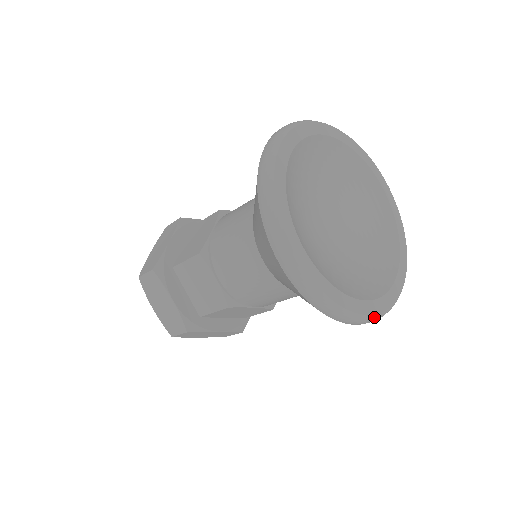
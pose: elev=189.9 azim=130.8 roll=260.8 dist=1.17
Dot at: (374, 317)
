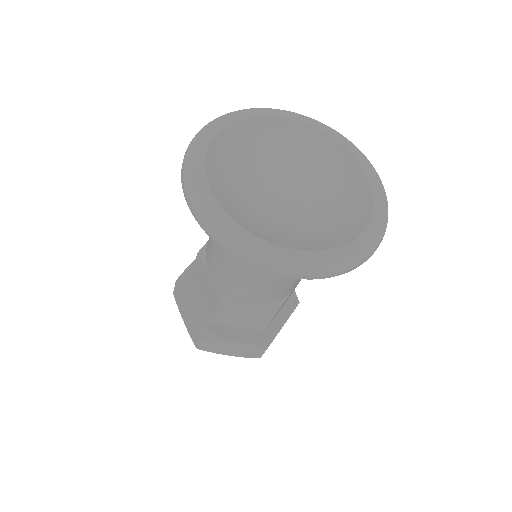
Dot at: (307, 268)
